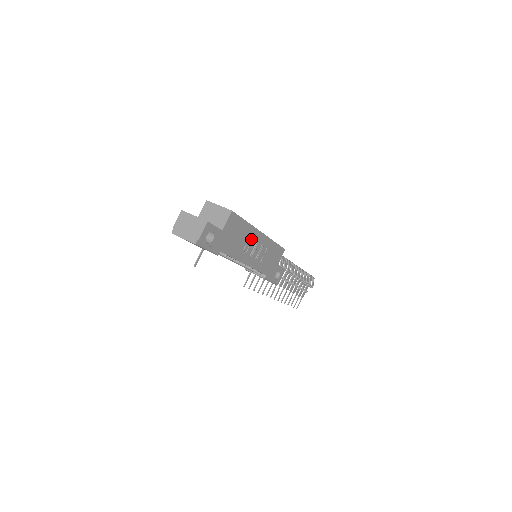
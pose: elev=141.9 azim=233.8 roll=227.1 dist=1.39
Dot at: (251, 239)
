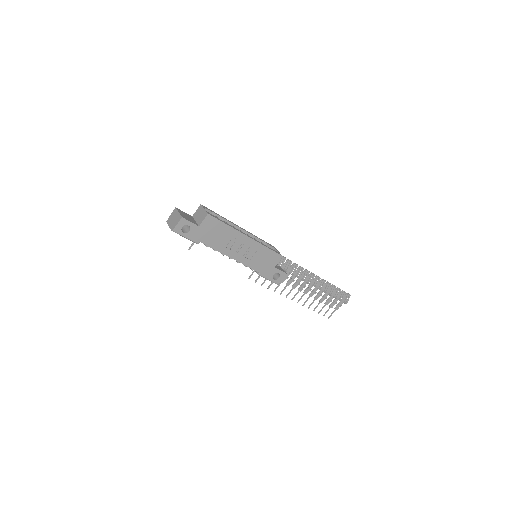
Dot at: (235, 239)
